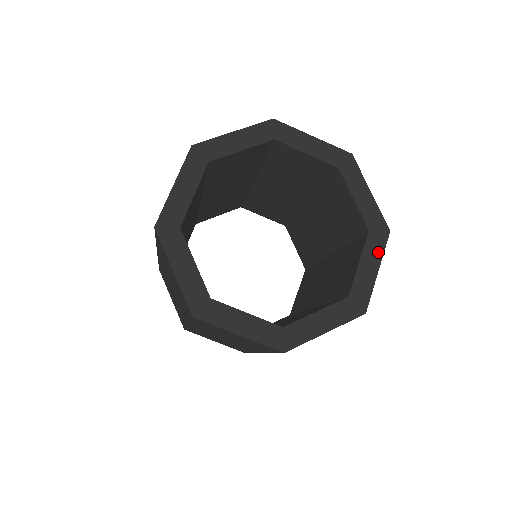
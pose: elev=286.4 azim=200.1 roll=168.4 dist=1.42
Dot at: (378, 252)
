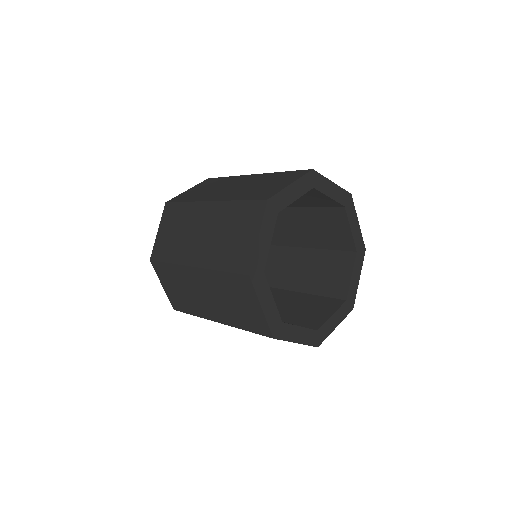
Dot at: (342, 316)
